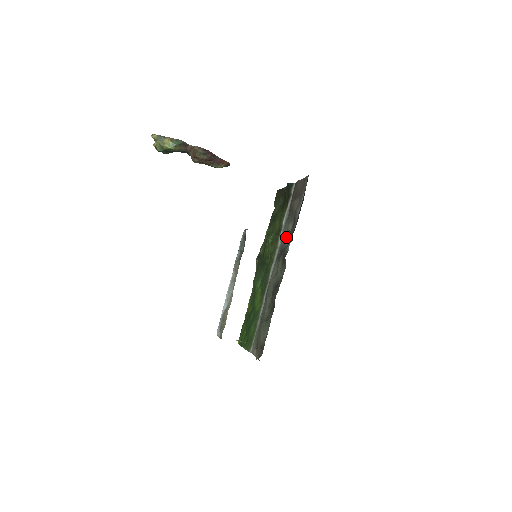
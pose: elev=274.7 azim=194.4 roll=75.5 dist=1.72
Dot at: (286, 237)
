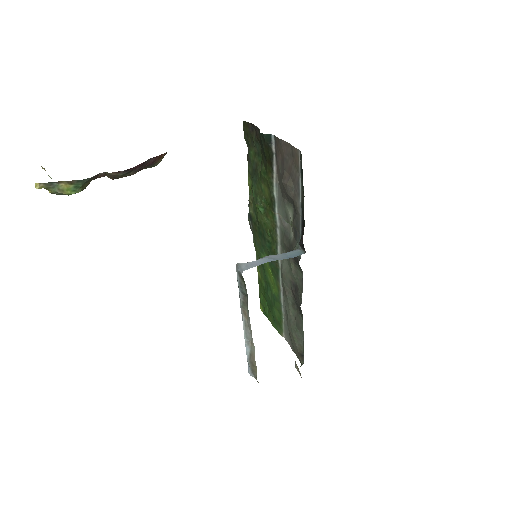
Dot at: (287, 222)
